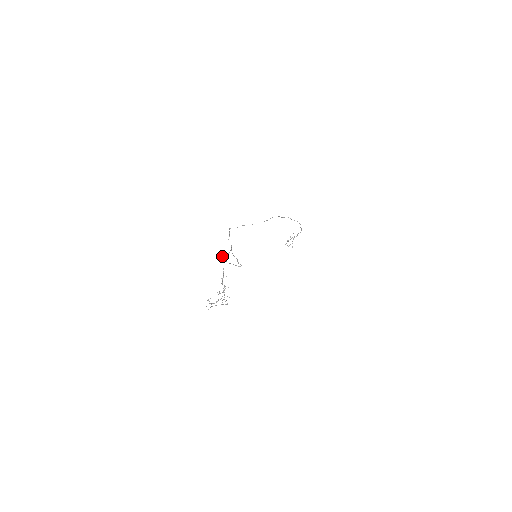
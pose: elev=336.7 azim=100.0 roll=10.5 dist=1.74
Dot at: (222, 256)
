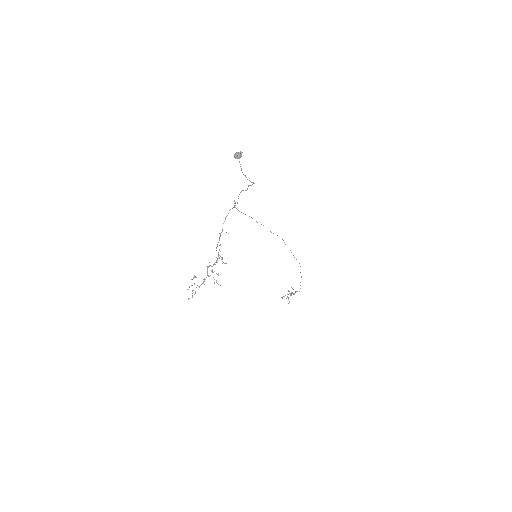
Dot at: (237, 152)
